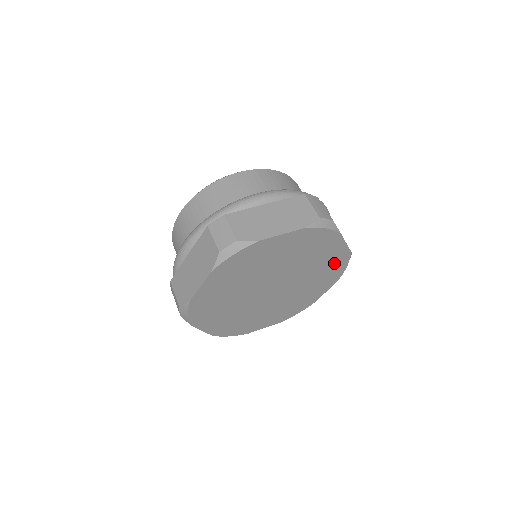
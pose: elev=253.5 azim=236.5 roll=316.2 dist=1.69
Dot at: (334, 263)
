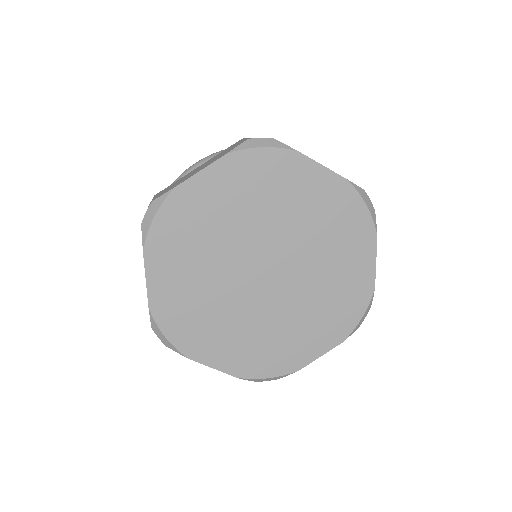
Dot at: (337, 208)
